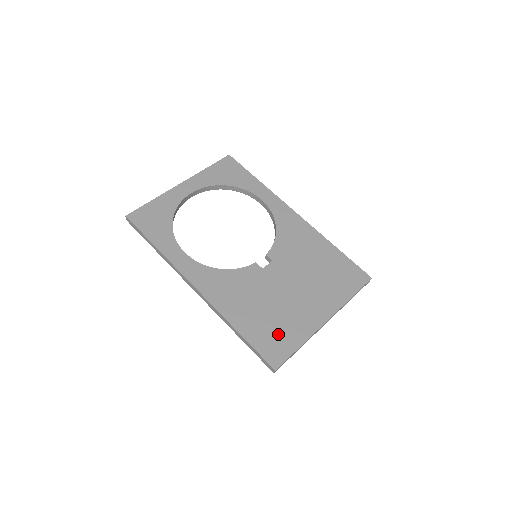
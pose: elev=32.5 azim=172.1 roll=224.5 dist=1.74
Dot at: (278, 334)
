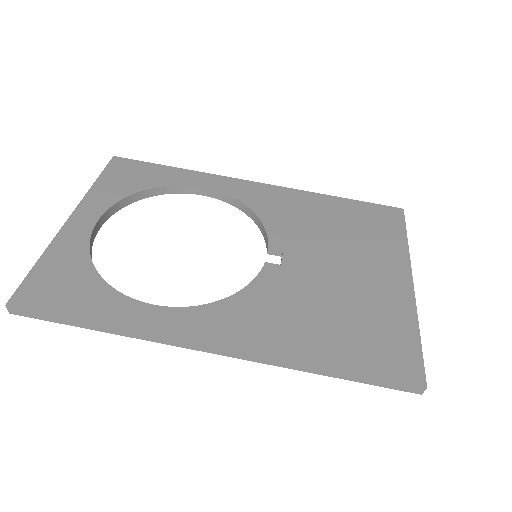
Dot at: (380, 335)
